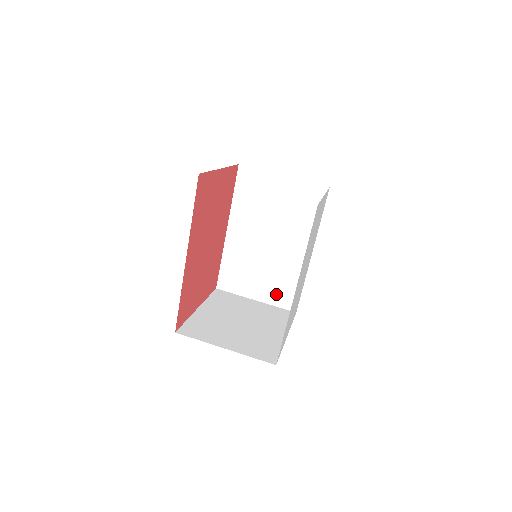
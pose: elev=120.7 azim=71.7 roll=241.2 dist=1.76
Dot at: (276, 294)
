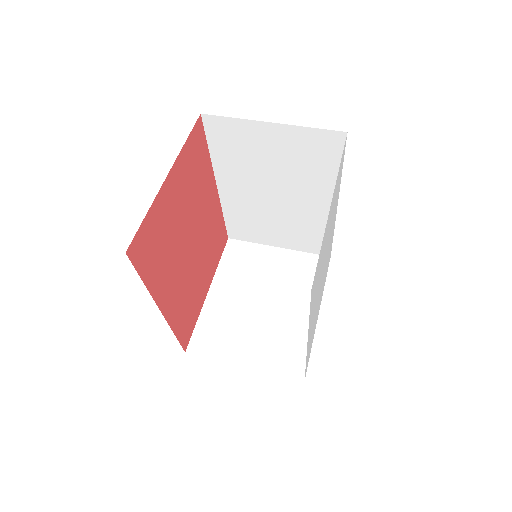
Dot at: (301, 242)
